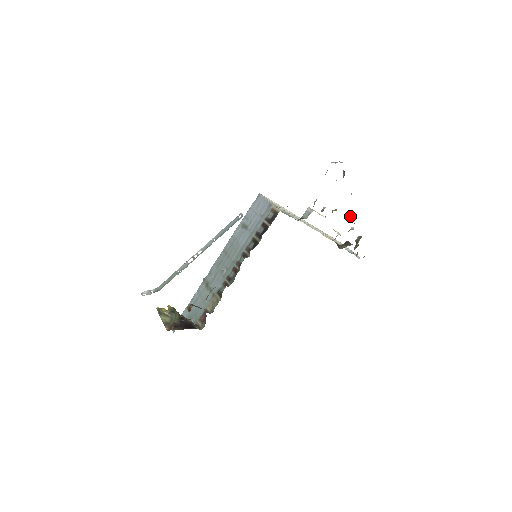
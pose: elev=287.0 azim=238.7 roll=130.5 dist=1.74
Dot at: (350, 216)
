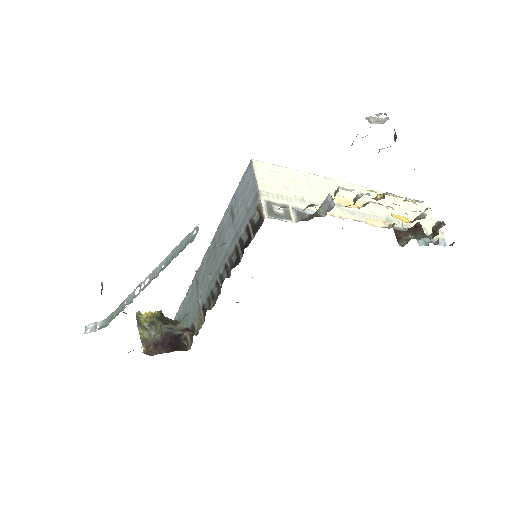
Dot at: (415, 200)
